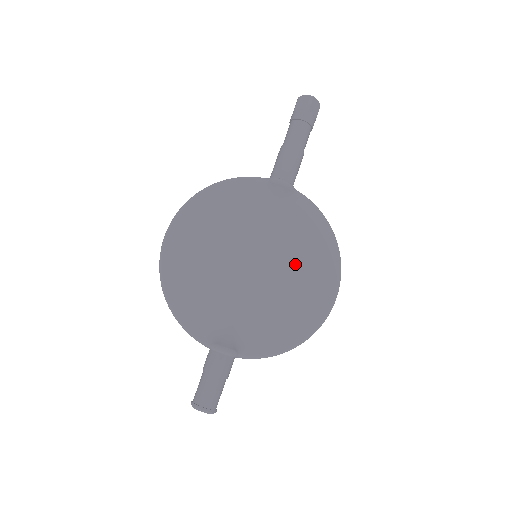
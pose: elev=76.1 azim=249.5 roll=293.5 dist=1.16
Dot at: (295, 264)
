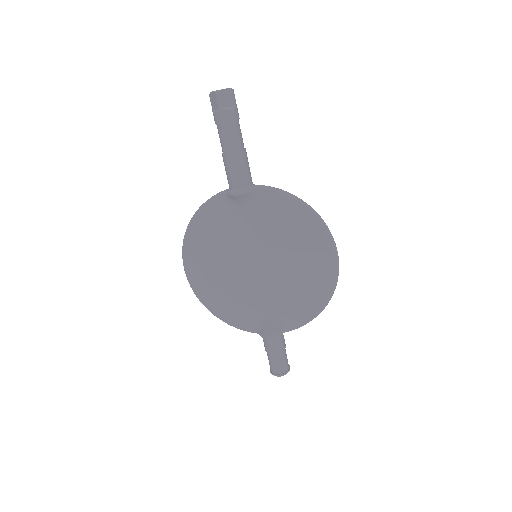
Dot at: (287, 252)
